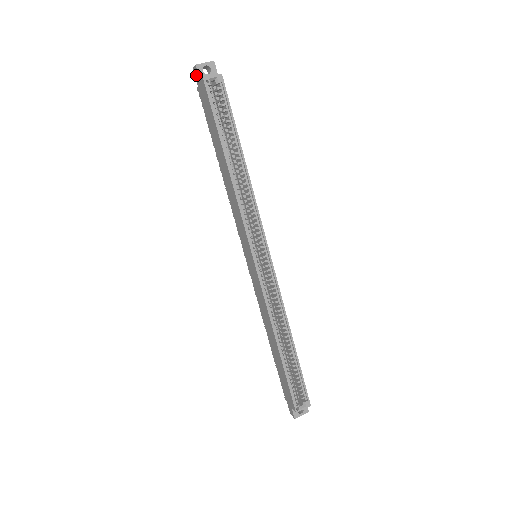
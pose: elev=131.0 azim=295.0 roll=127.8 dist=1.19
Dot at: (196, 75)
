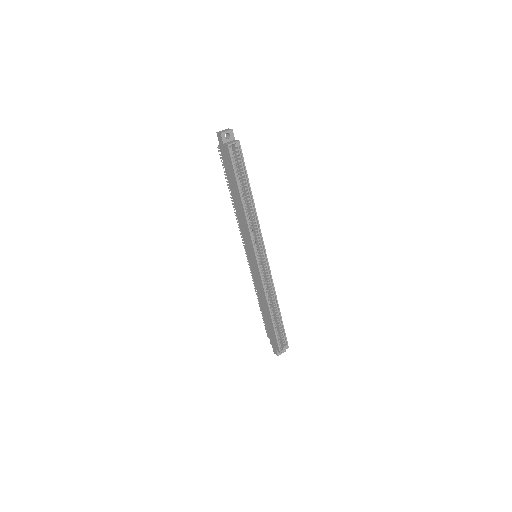
Dot at: (219, 139)
